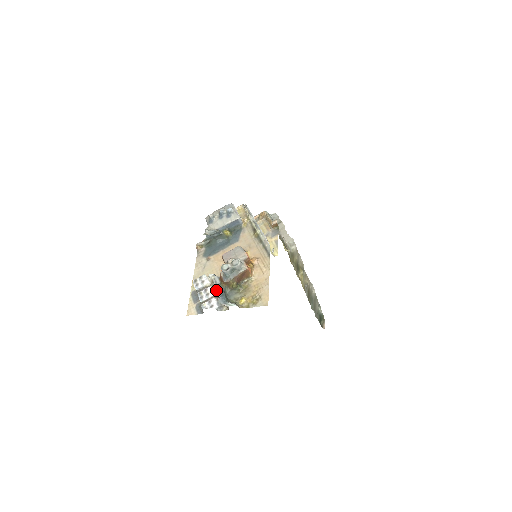
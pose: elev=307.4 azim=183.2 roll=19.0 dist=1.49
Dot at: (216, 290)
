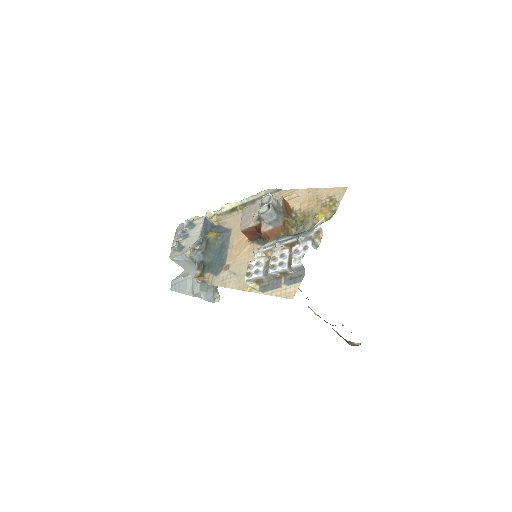
Dot at: (283, 244)
